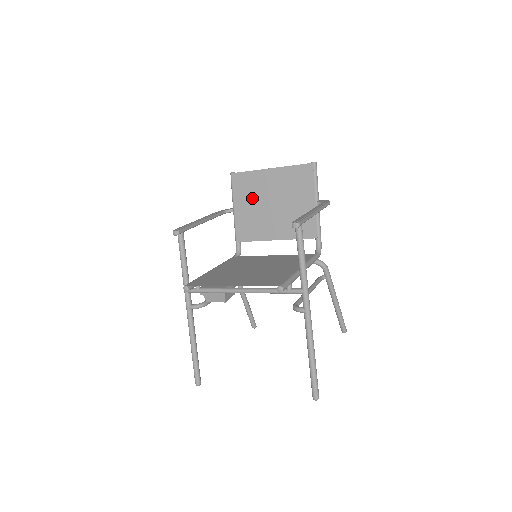
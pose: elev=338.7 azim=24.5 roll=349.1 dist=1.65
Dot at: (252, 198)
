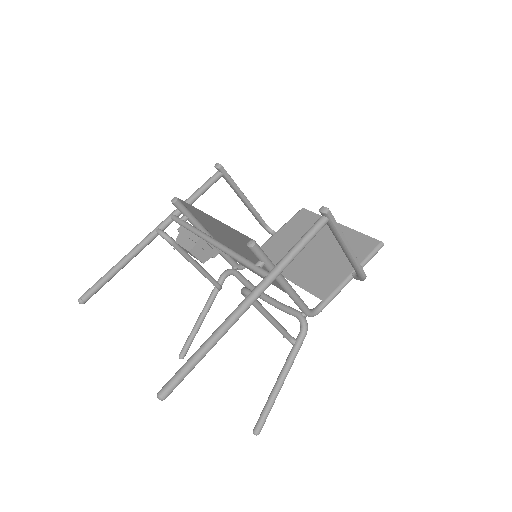
Dot at: (300, 234)
